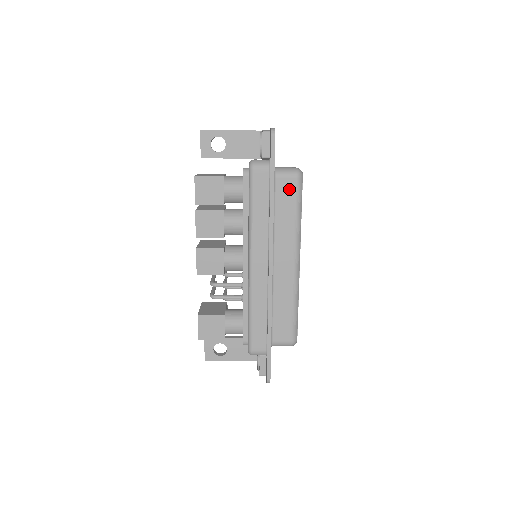
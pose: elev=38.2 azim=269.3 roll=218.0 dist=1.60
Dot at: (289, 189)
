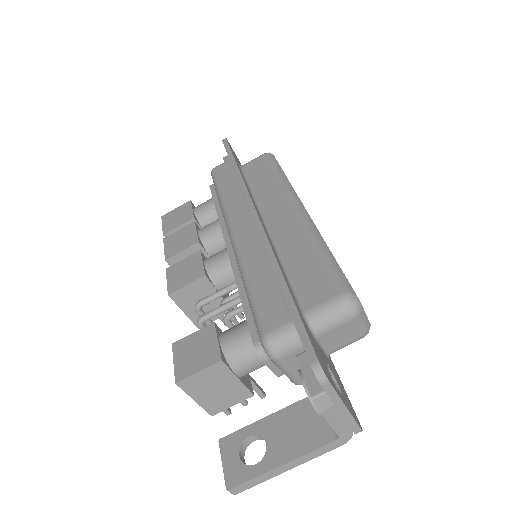
Dot at: (260, 165)
